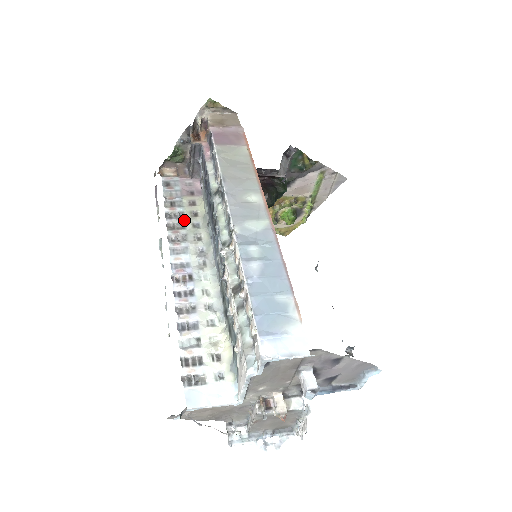
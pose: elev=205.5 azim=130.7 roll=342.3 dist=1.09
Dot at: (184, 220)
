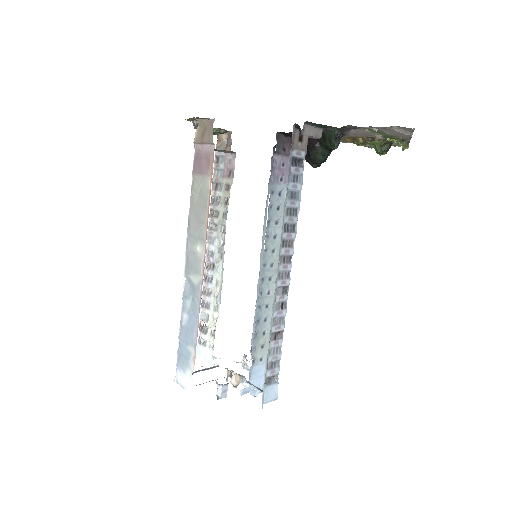
Dot at: (218, 209)
